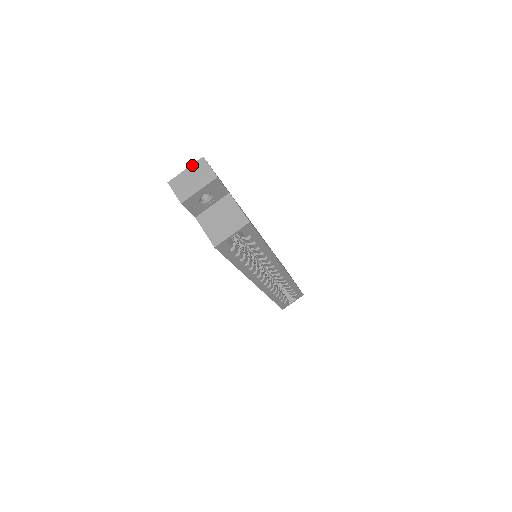
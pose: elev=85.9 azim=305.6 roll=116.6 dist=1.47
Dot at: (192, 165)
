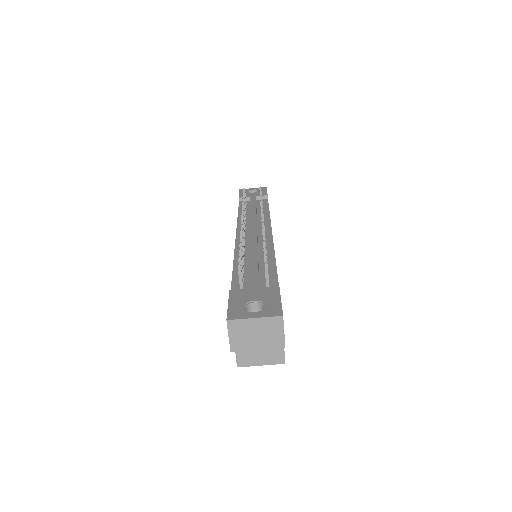
Dot at: (265, 318)
